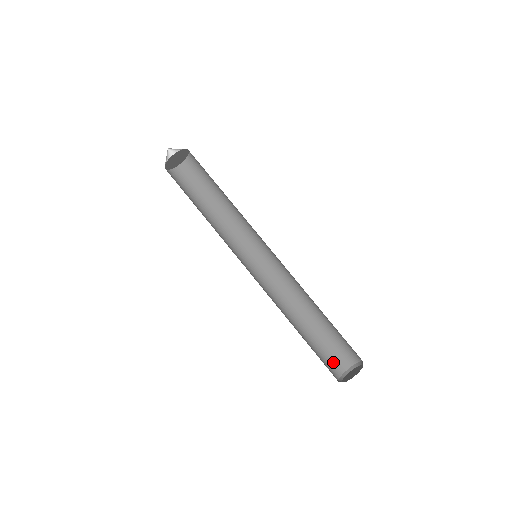
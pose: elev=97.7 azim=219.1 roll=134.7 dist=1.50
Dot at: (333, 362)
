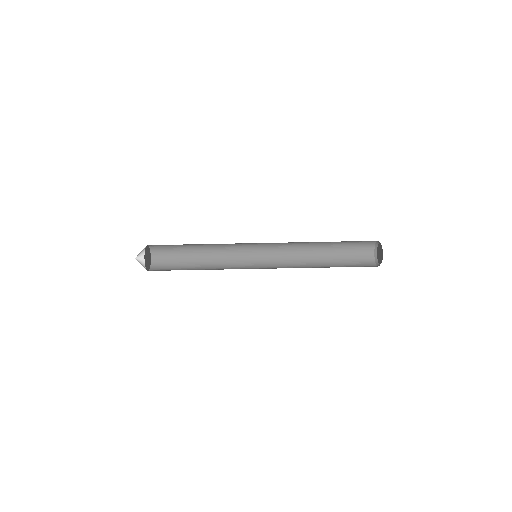
Dot at: (363, 264)
